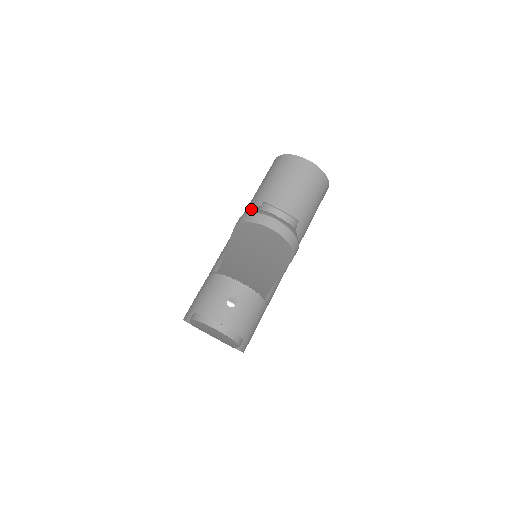
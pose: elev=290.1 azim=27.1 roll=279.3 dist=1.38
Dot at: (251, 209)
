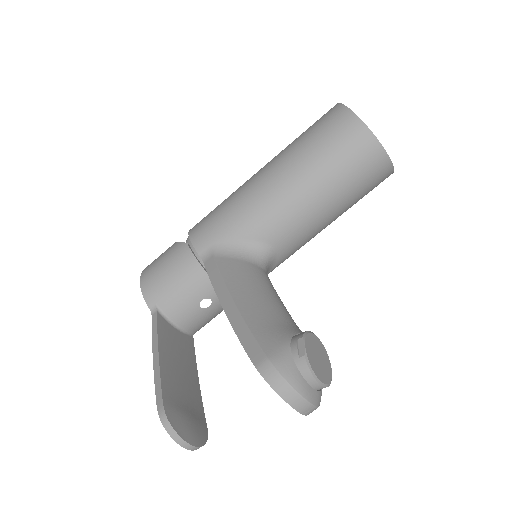
Dot at: (278, 188)
